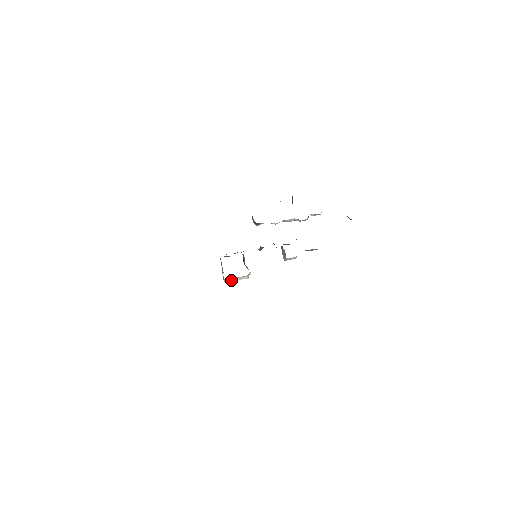
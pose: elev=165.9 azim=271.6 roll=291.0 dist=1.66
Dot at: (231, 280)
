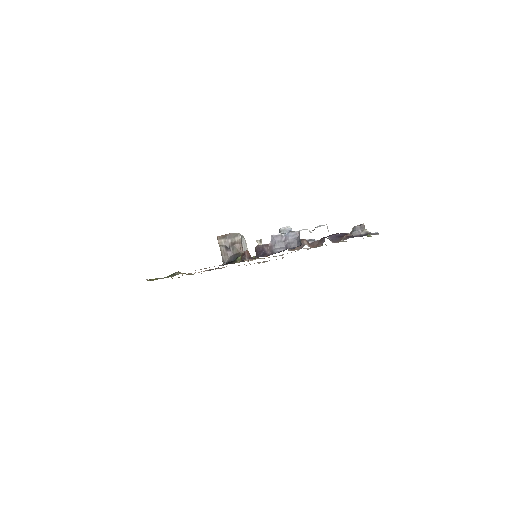
Dot at: occluded
